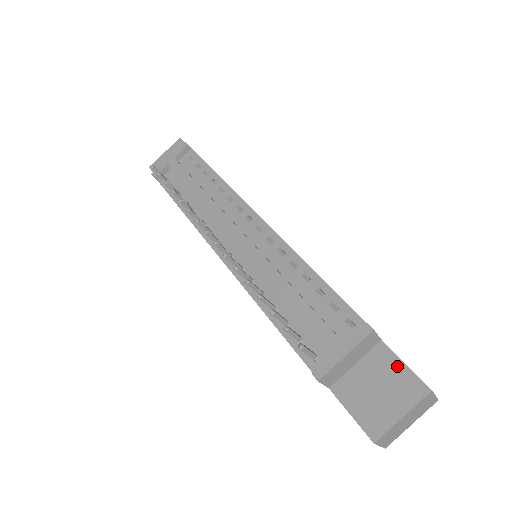
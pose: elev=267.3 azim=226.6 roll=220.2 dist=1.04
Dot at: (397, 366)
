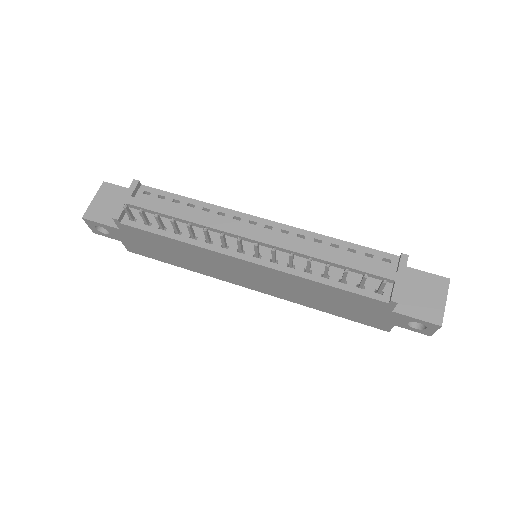
Dot at: (423, 276)
